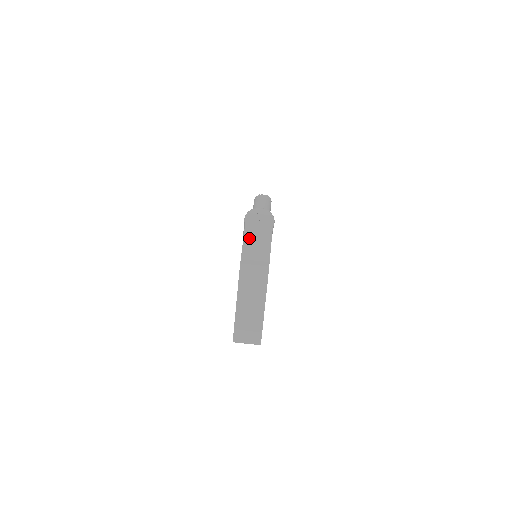
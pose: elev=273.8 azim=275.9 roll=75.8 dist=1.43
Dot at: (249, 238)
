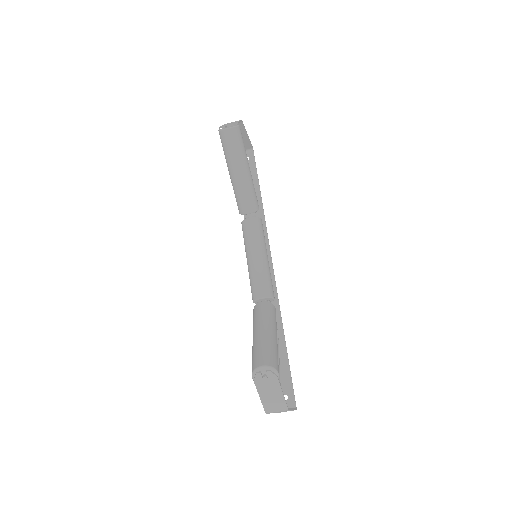
Dot at: (264, 396)
